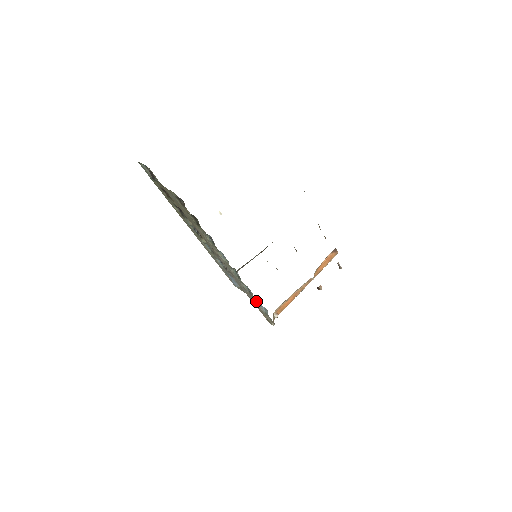
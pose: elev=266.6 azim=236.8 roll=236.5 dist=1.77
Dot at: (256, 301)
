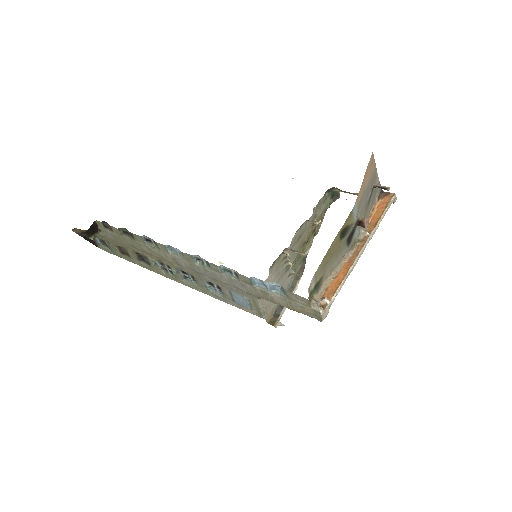
Dot at: (261, 287)
